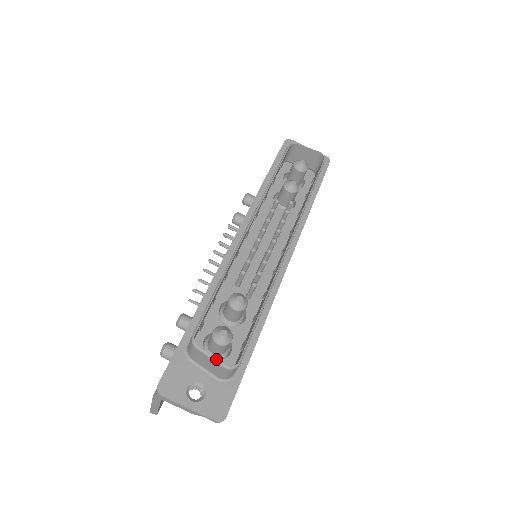
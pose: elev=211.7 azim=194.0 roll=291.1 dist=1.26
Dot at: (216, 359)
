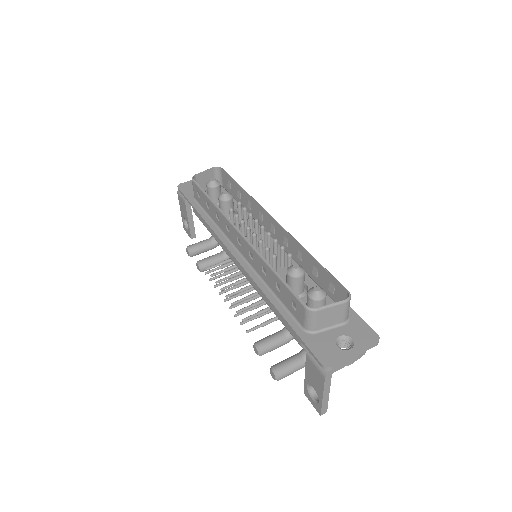
Dot at: (336, 303)
